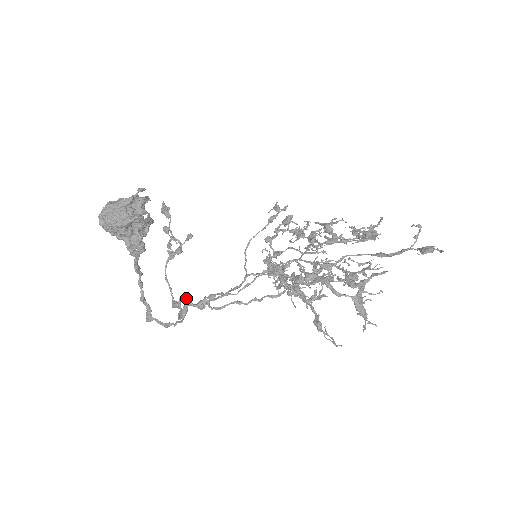
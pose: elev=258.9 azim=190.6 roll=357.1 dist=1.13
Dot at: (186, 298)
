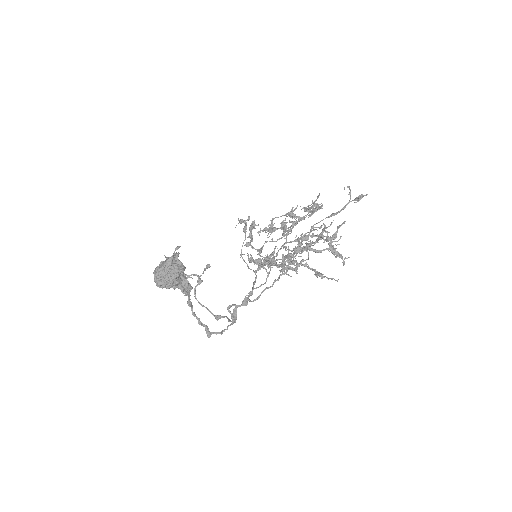
Dot at: (232, 304)
